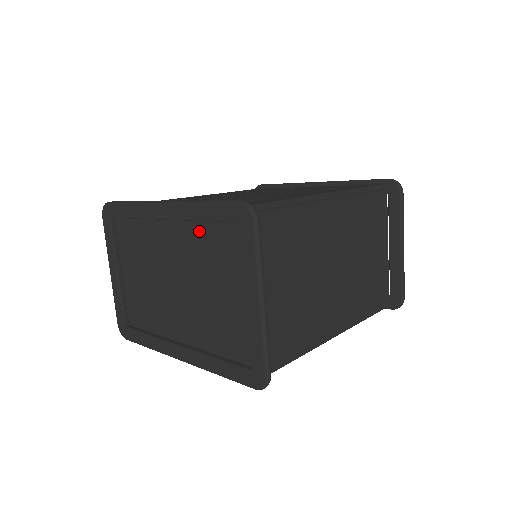
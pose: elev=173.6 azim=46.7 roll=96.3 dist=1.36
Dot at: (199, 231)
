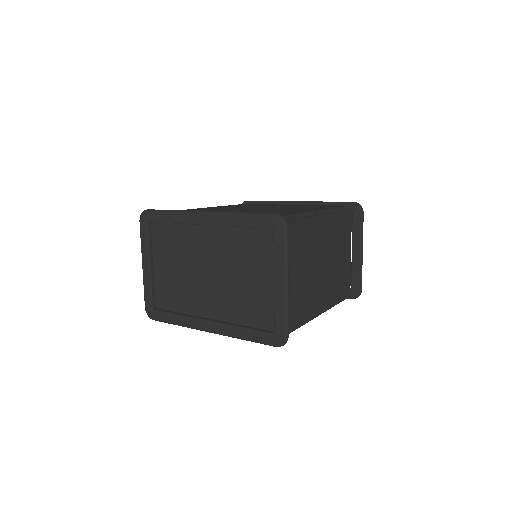
Dot at: (235, 234)
